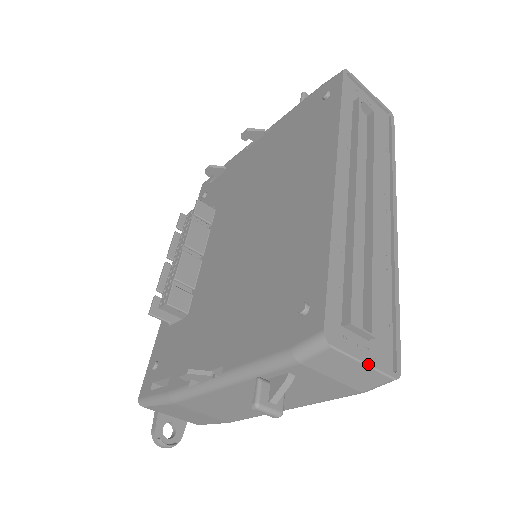
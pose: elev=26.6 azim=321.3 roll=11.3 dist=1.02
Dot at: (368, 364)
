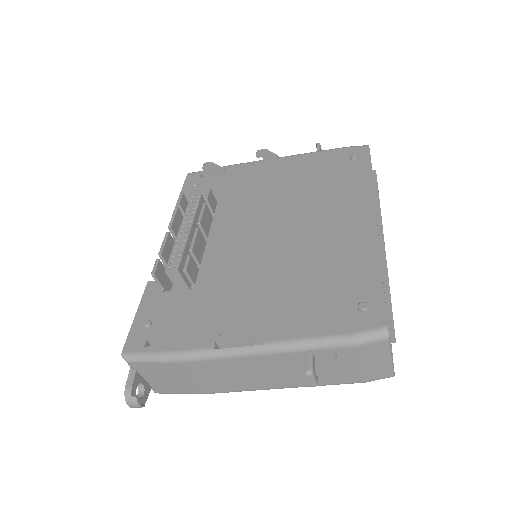
Dot at: (392, 359)
